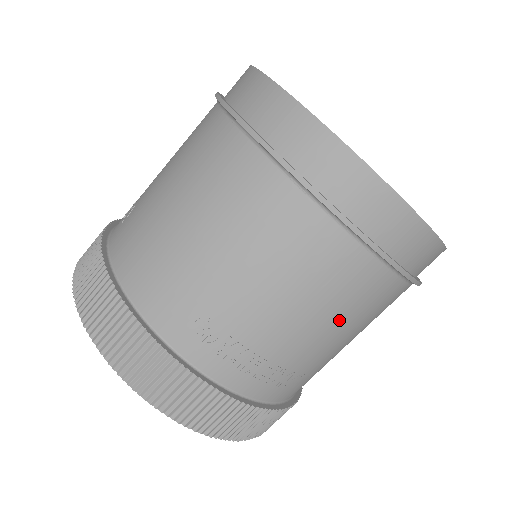
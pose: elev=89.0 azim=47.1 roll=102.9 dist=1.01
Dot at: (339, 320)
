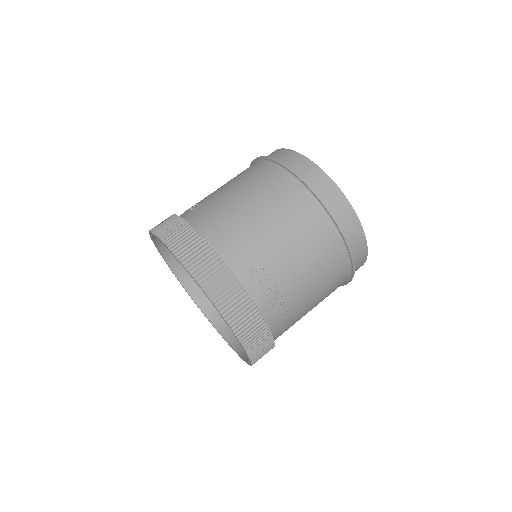
Dot at: (319, 281)
